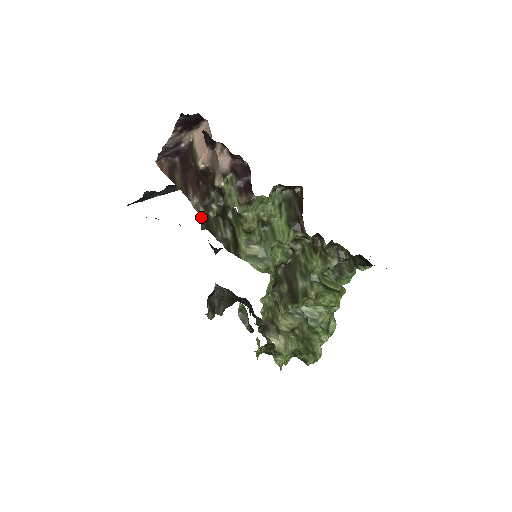
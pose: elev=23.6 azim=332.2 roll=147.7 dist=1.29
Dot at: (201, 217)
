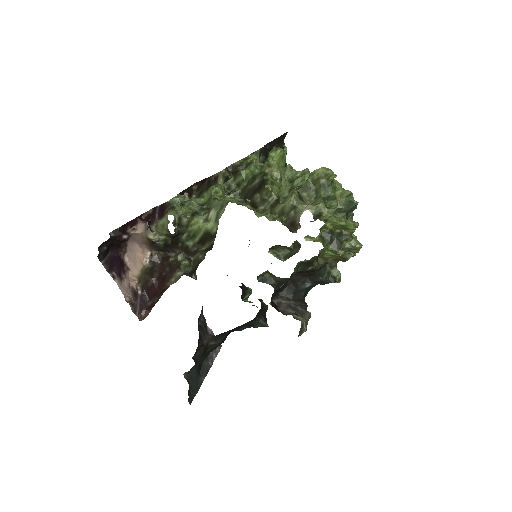
Dot at: occluded
